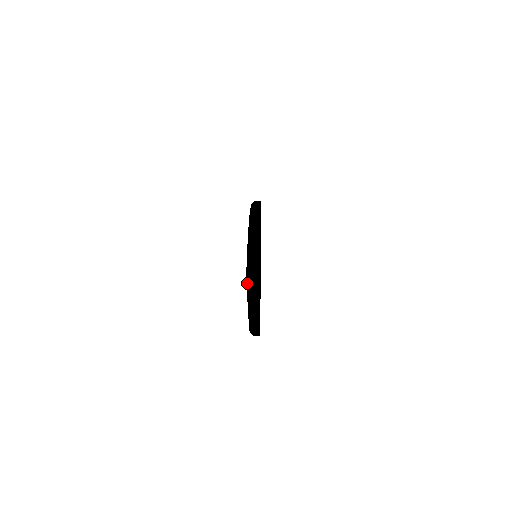
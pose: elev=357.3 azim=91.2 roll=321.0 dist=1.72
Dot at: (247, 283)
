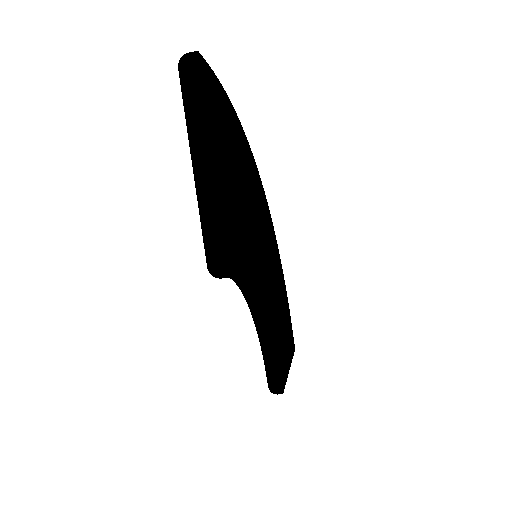
Dot at: (178, 69)
